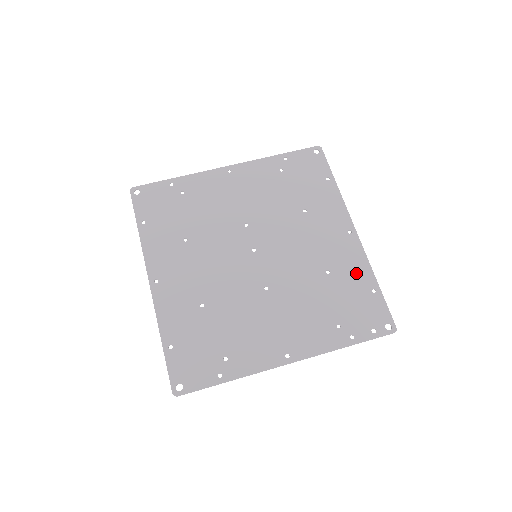
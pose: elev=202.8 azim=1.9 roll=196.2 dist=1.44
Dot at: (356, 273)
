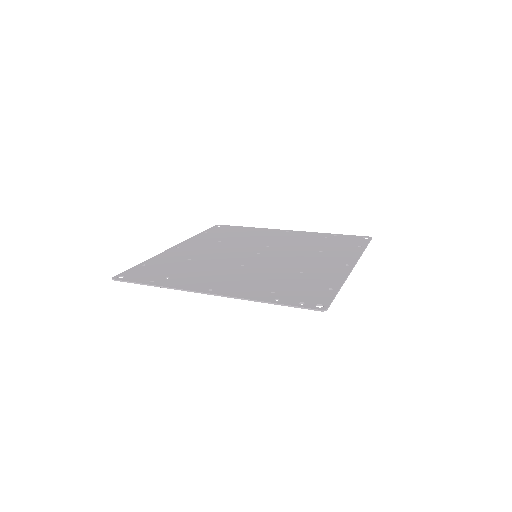
Dot at: (326, 279)
